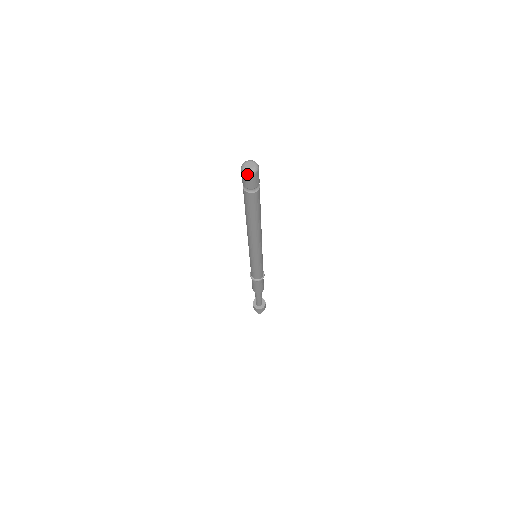
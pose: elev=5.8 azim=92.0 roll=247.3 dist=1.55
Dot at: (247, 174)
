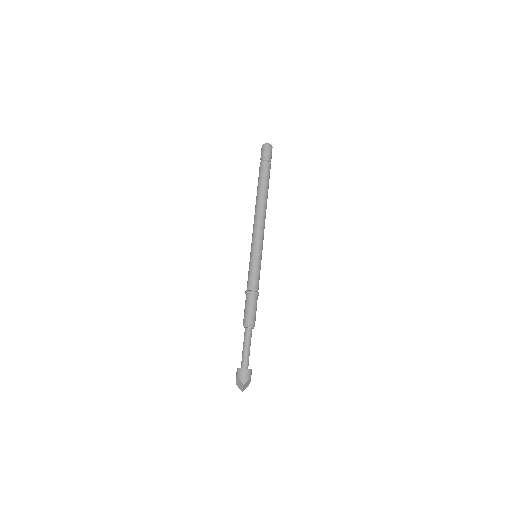
Dot at: (266, 144)
